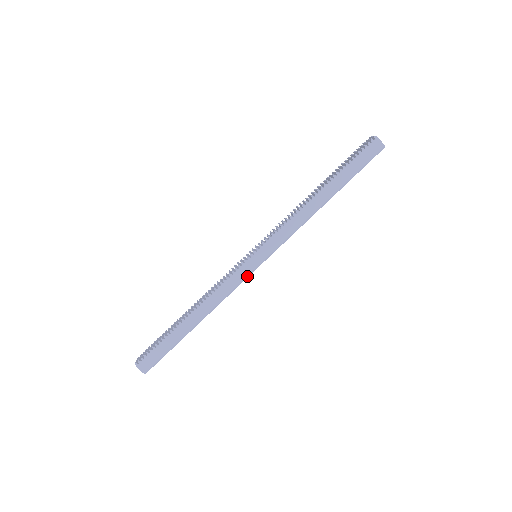
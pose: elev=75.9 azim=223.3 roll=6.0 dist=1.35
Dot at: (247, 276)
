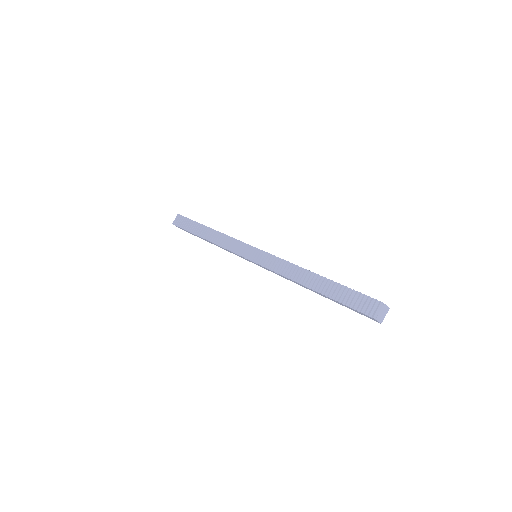
Dot at: (245, 259)
